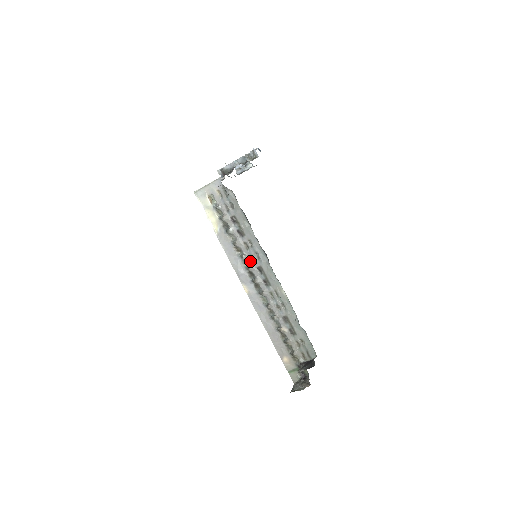
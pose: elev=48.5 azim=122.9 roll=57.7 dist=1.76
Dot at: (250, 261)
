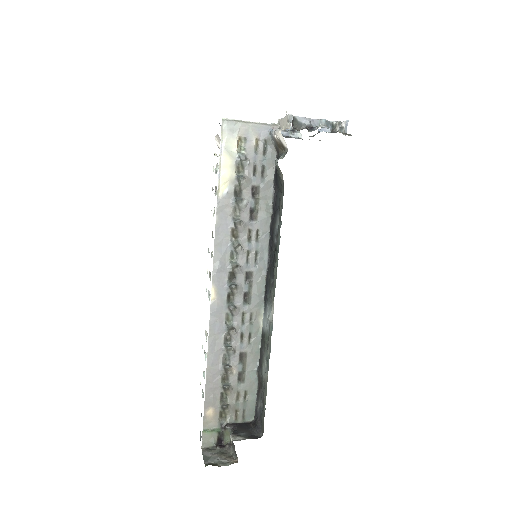
Dot at: (242, 258)
